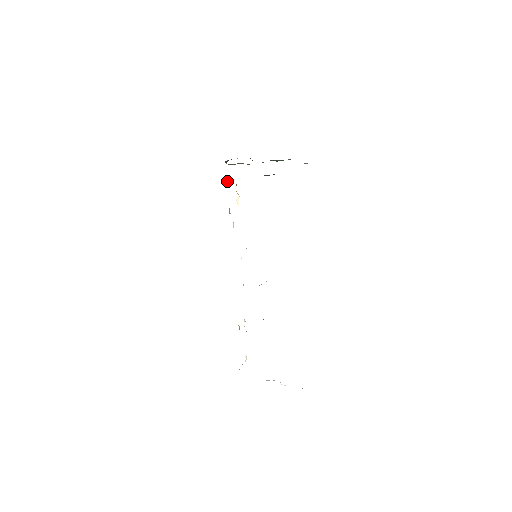
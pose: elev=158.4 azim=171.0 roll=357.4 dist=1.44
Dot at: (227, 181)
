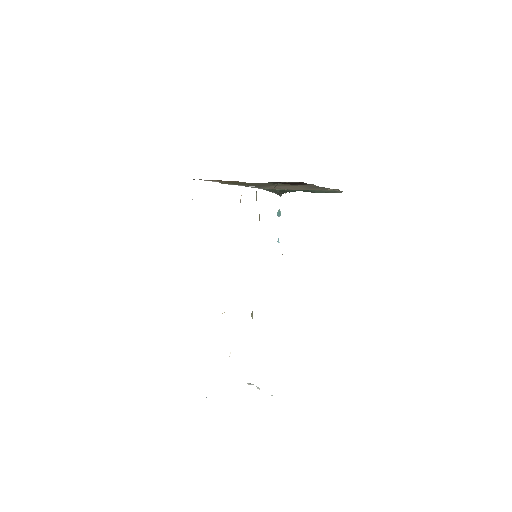
Dot at: (279, 212)
